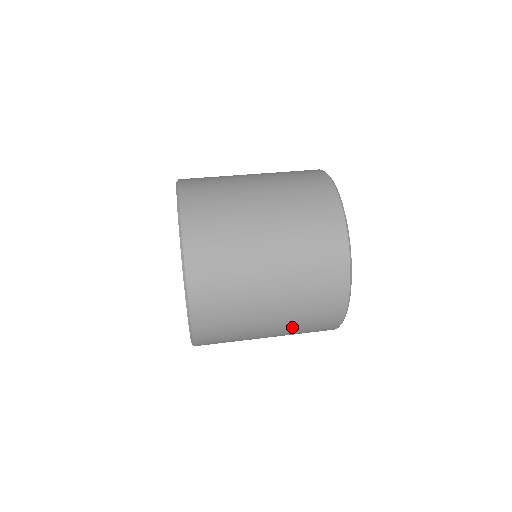
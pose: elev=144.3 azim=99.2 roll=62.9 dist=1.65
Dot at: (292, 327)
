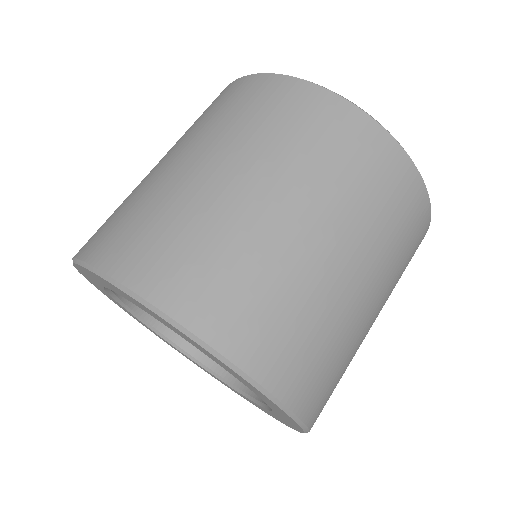
Dot at: occluded
